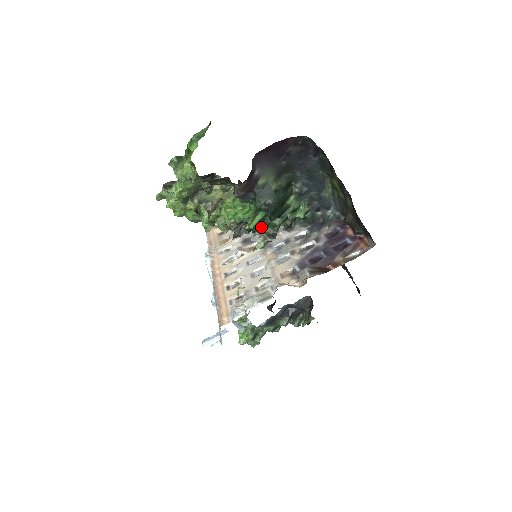
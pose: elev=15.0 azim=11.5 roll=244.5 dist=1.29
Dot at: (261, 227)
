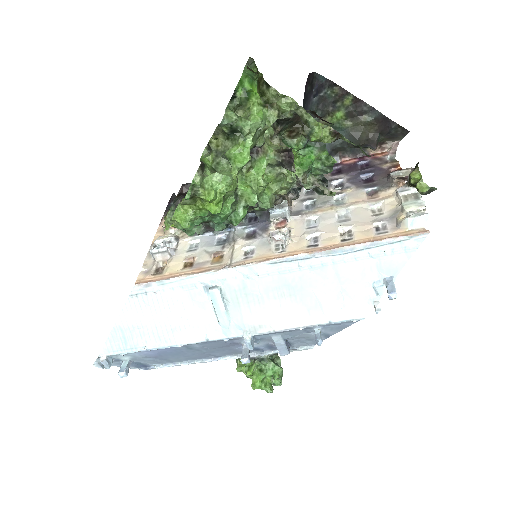
Dot at: occluded
